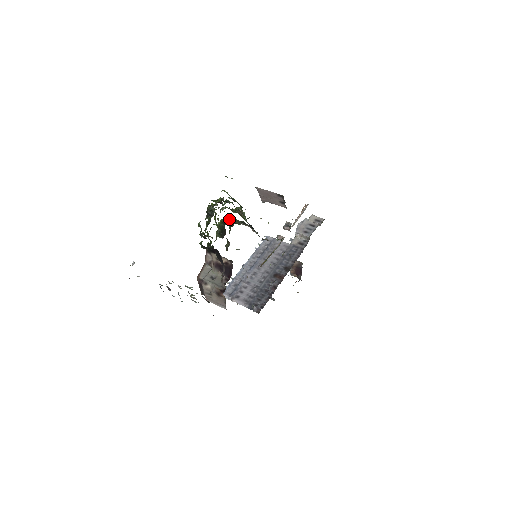
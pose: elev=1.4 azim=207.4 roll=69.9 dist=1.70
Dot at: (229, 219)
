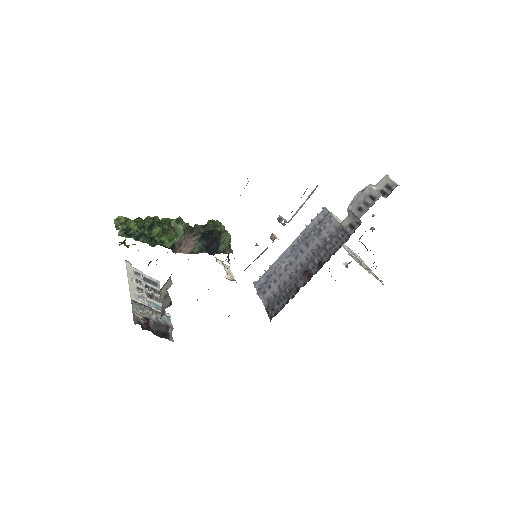
Dot at: occluded
